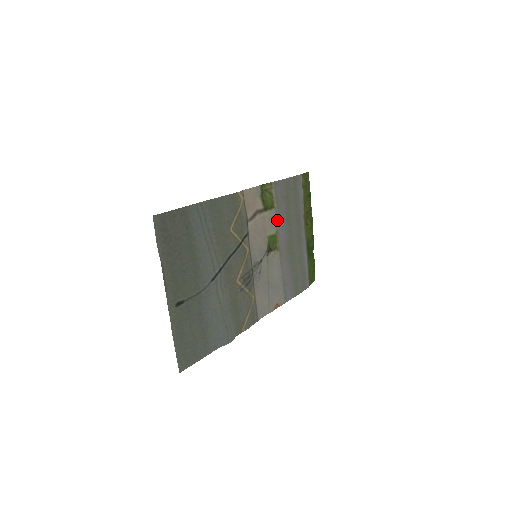
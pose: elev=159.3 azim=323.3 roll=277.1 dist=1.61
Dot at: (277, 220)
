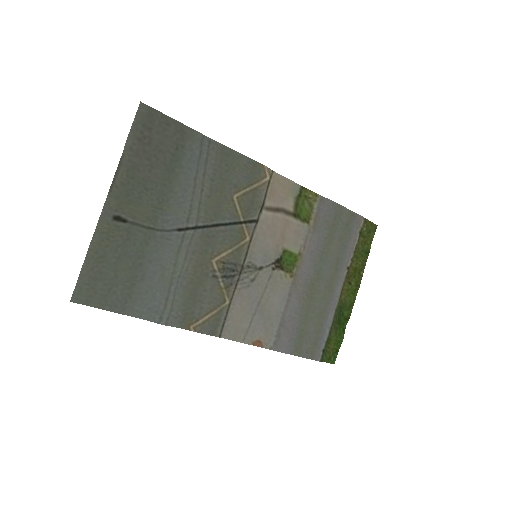
Dot at: (306, 241)
